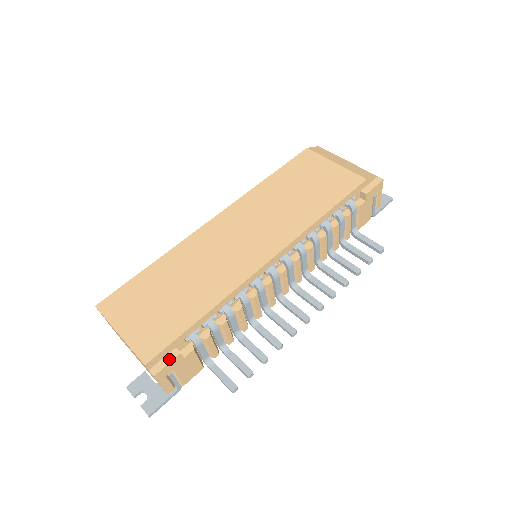
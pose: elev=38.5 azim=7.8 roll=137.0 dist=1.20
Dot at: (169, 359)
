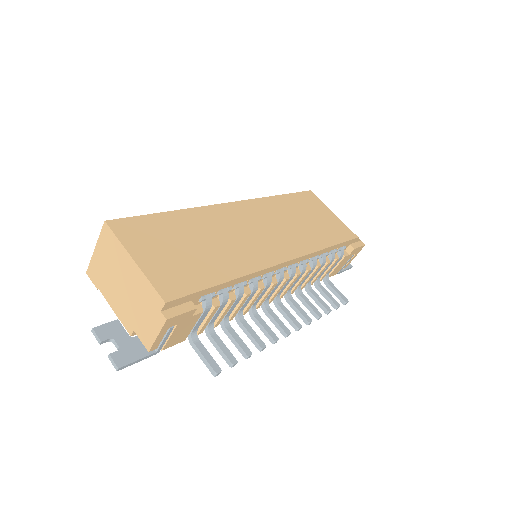
Dot at: (184, 309)
